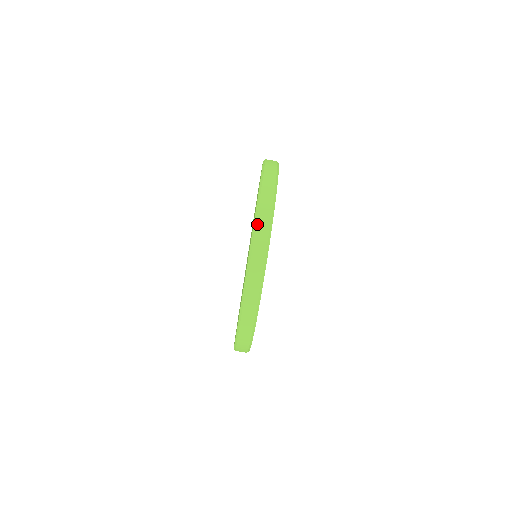
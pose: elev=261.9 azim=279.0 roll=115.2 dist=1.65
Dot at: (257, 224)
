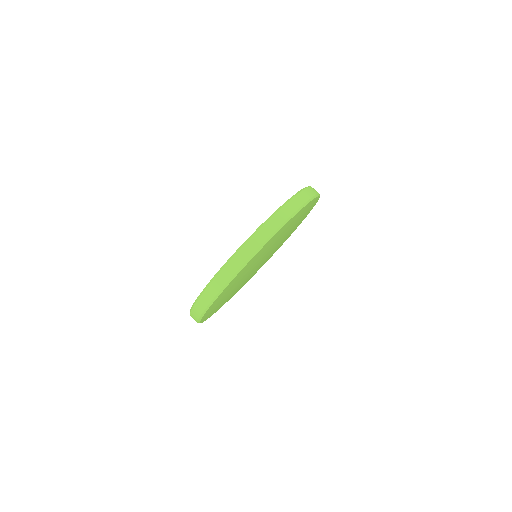
Dot at: (226, 266)
